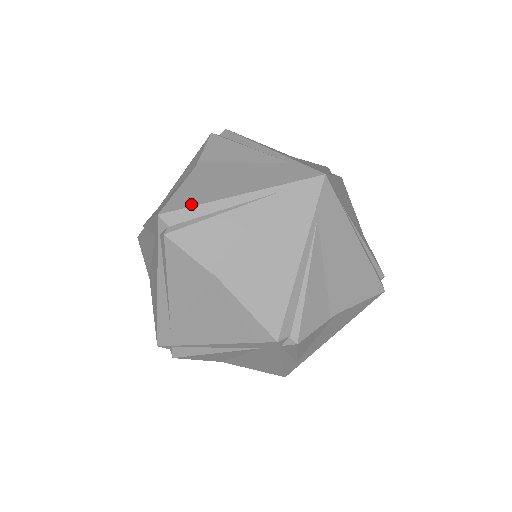
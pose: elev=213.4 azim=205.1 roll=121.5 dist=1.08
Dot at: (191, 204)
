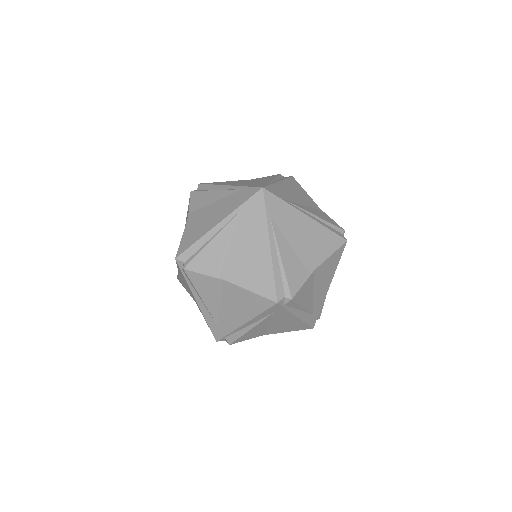
Dot at: (212, 184)
